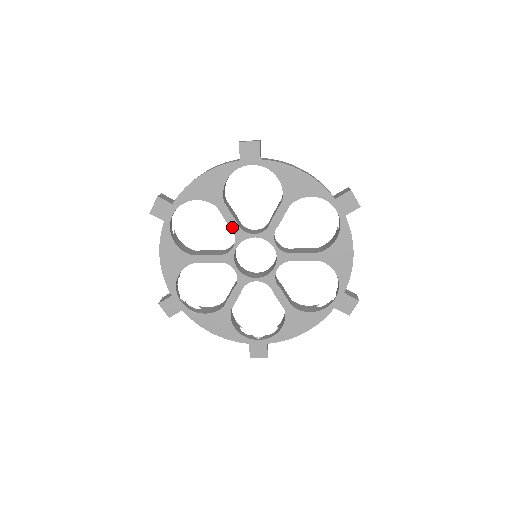
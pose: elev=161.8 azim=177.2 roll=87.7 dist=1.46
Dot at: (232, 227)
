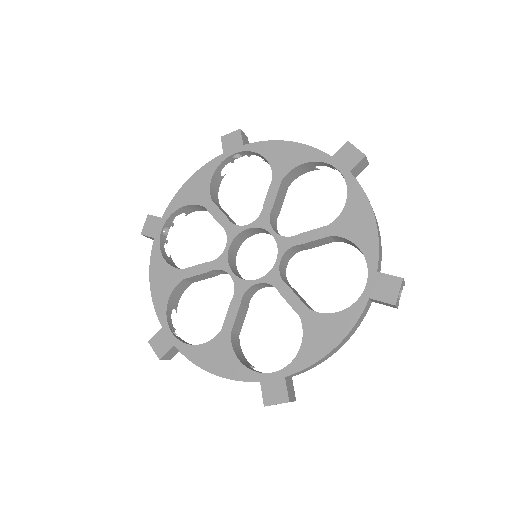
Dot at: (222, 224)
